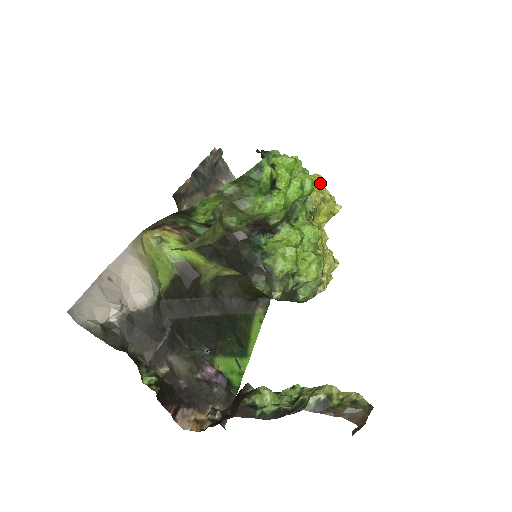
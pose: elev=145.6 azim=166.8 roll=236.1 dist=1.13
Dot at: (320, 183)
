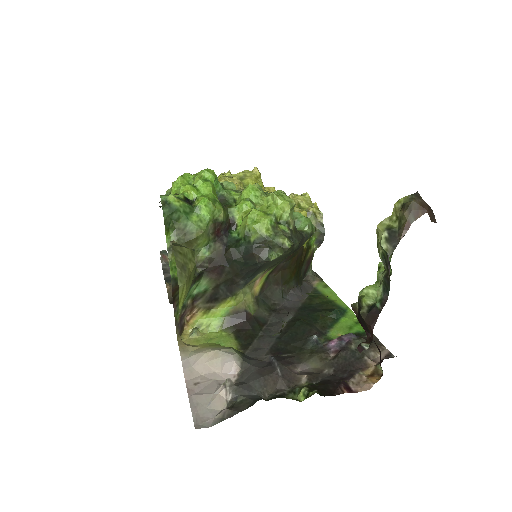
Dot at: occluded
